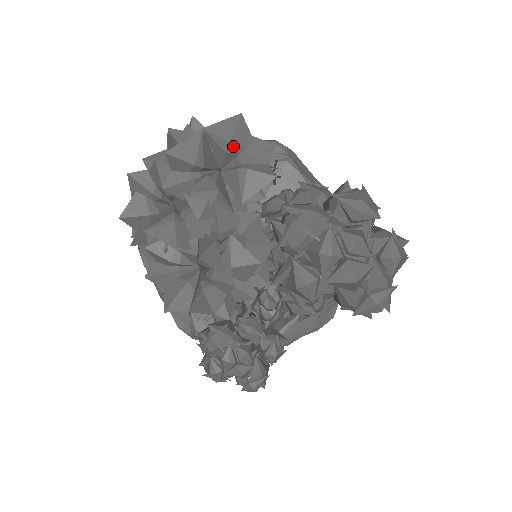
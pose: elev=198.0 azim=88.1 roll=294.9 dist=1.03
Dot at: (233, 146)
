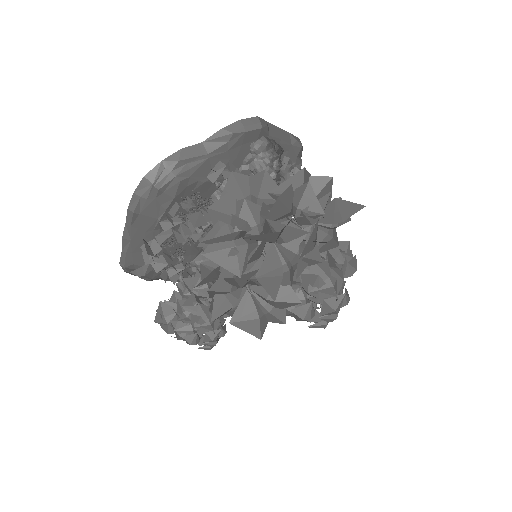
Dot at: (340, 221)
